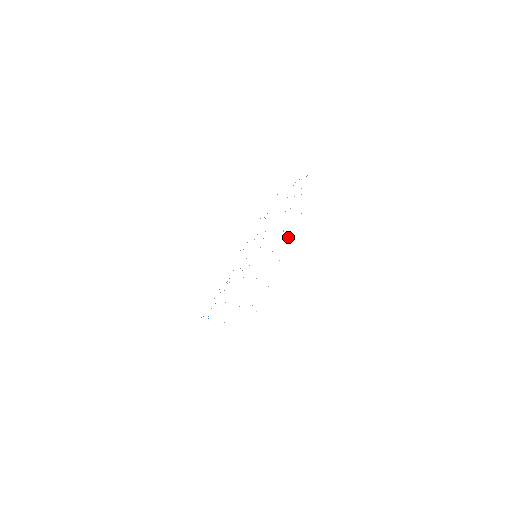
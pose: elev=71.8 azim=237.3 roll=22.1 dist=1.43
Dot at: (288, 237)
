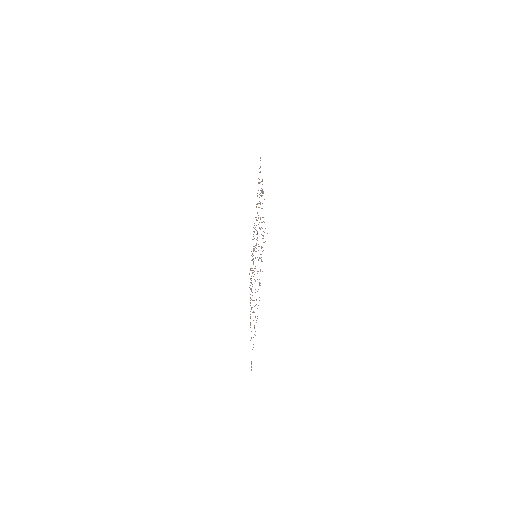
Dot at: occluded
